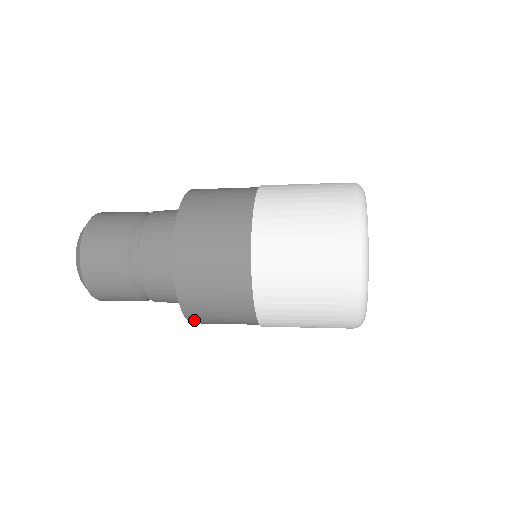
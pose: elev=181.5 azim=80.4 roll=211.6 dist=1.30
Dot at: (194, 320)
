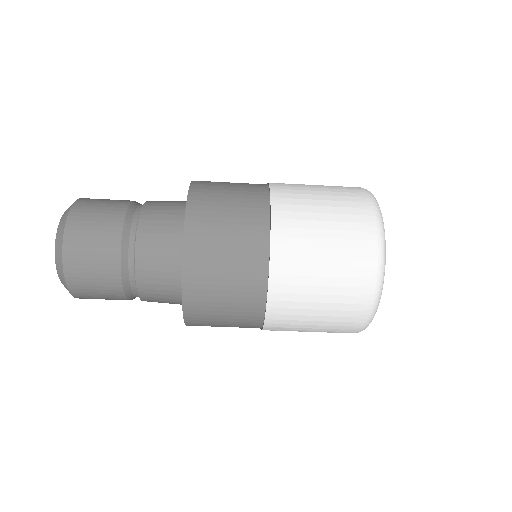
Dot at: (190, 291)
